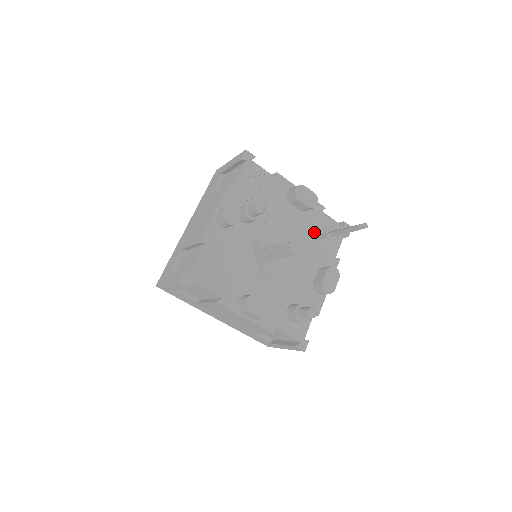
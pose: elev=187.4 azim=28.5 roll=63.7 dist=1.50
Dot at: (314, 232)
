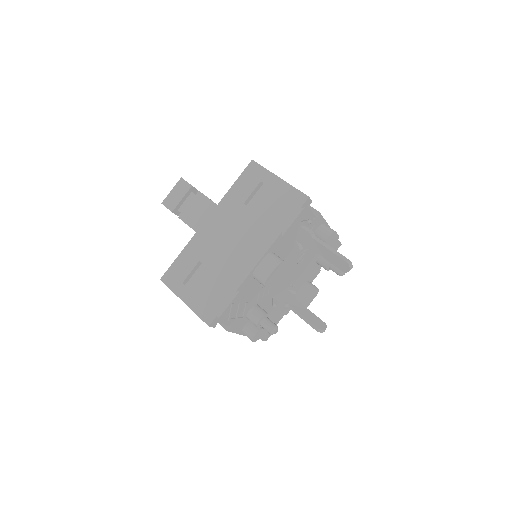
Dot at: (291, 244)
